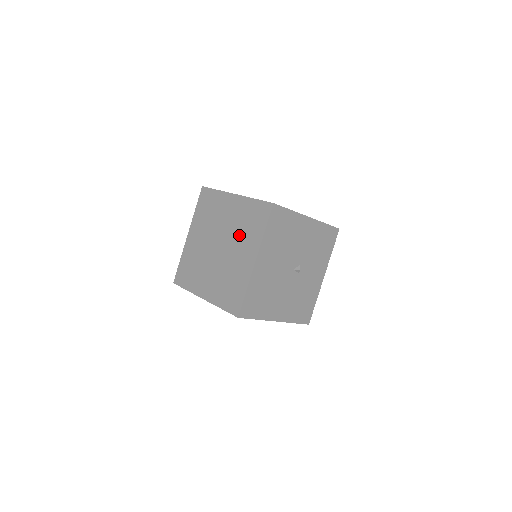
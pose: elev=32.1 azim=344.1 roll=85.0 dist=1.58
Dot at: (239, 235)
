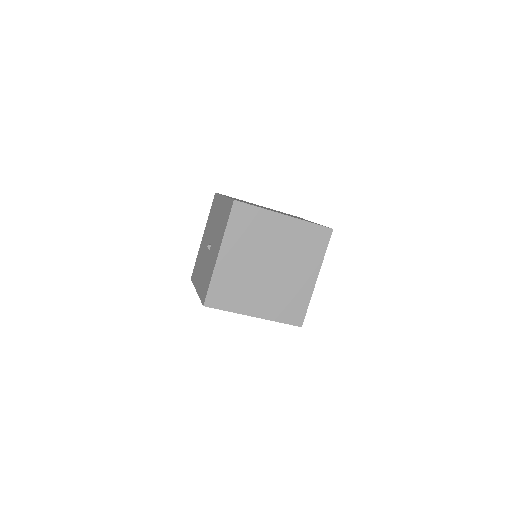
Dot at: (296, 256)
